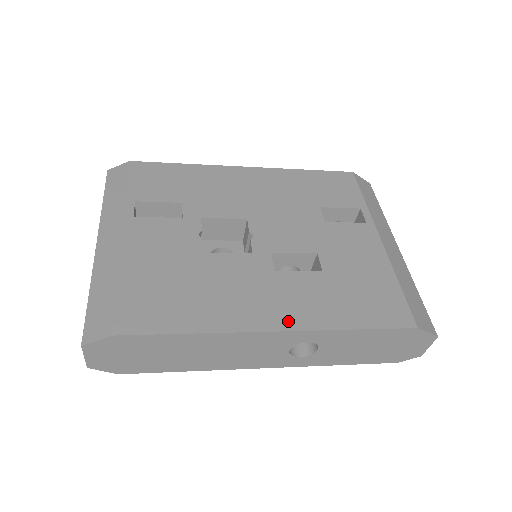
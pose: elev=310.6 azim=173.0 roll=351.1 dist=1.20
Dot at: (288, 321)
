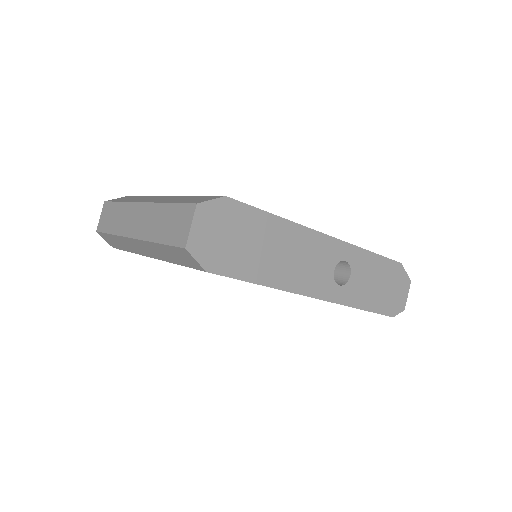
Dot at: occluded
